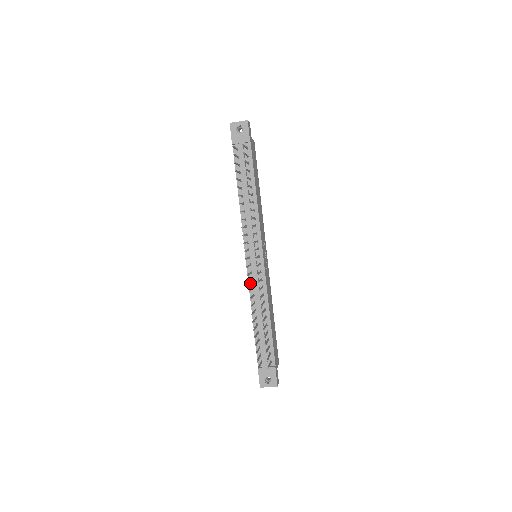
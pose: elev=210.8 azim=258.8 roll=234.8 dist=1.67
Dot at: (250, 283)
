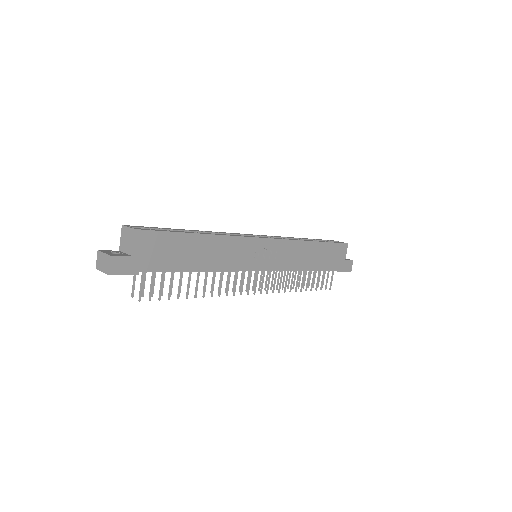
Dot at: occluded
